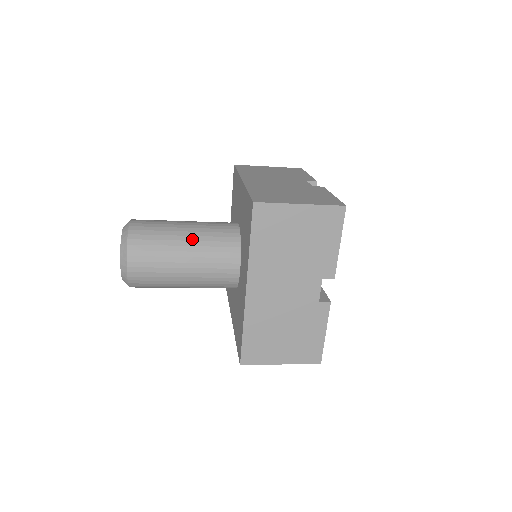
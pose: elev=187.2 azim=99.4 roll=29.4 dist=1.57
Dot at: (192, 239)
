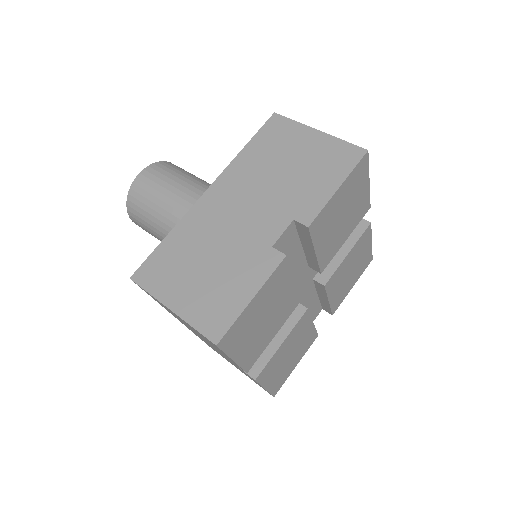
Dot at: (171, 226)
